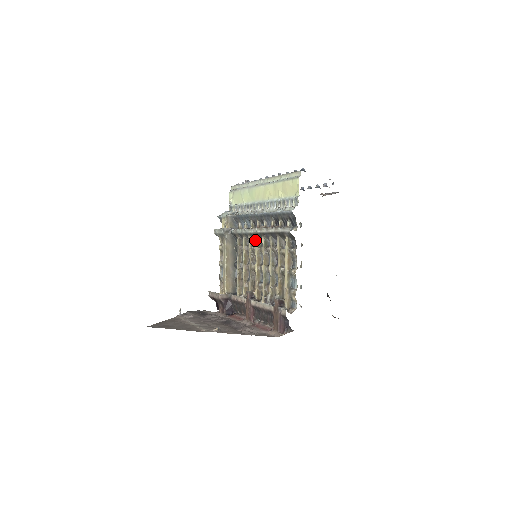
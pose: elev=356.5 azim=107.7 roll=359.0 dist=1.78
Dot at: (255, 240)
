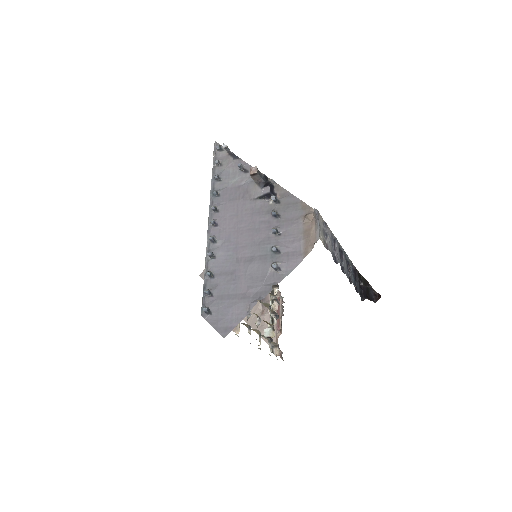
Dot at: occluded
